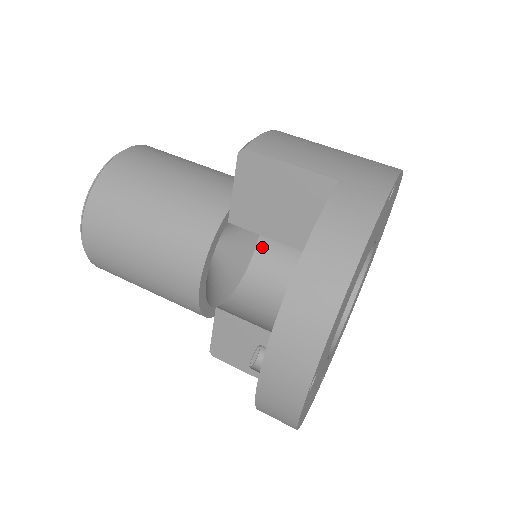
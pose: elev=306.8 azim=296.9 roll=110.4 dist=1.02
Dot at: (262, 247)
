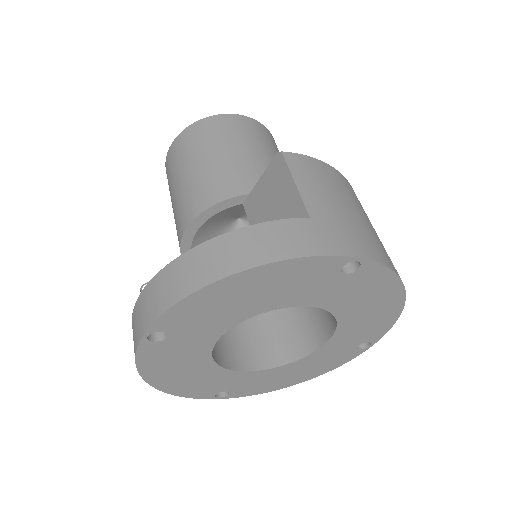
Dot at: occluded
